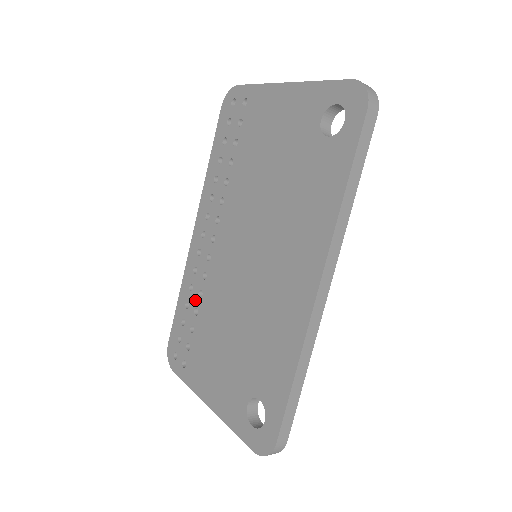
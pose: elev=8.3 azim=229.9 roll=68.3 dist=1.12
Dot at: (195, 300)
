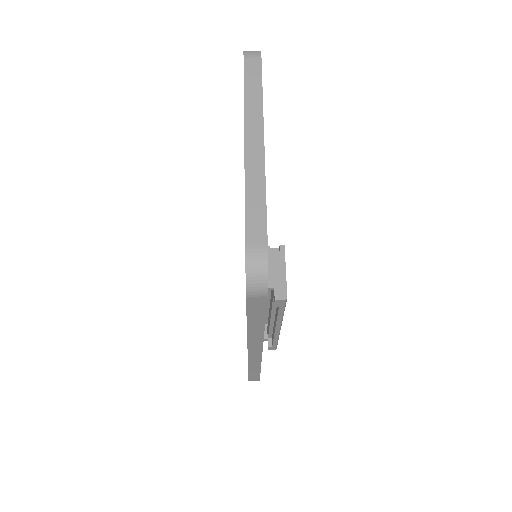
Dot at: occluded
